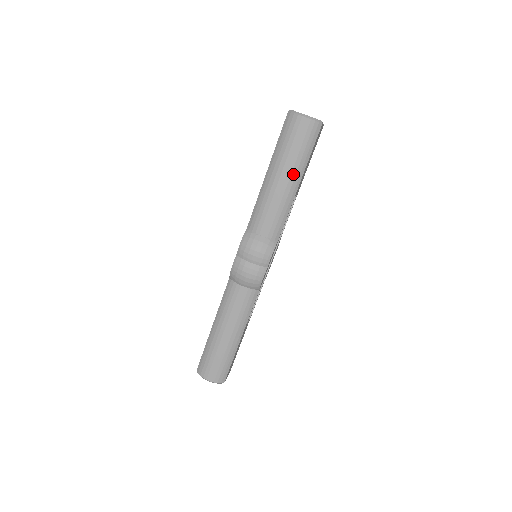
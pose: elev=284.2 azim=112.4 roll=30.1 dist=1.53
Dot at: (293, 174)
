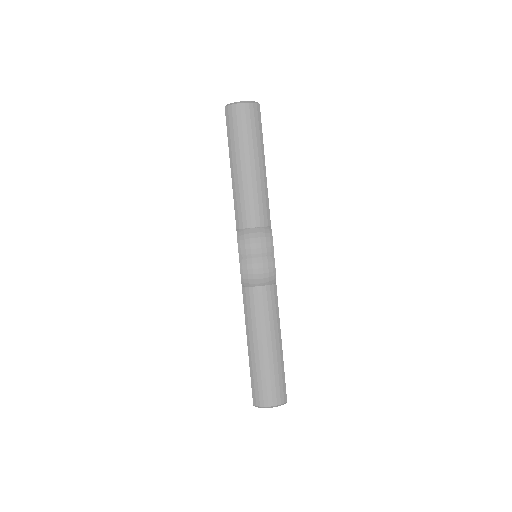
Dot at: (256, 157)
